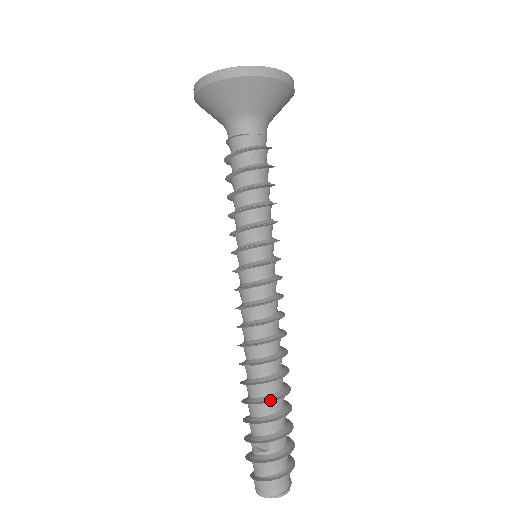
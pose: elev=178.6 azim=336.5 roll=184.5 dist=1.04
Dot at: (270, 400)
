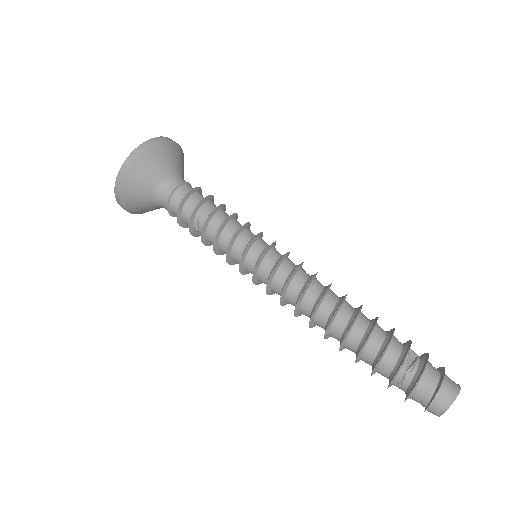
Dot at: (376, 318)
